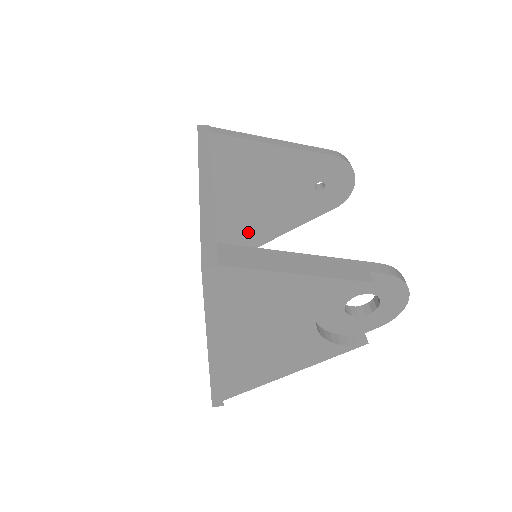
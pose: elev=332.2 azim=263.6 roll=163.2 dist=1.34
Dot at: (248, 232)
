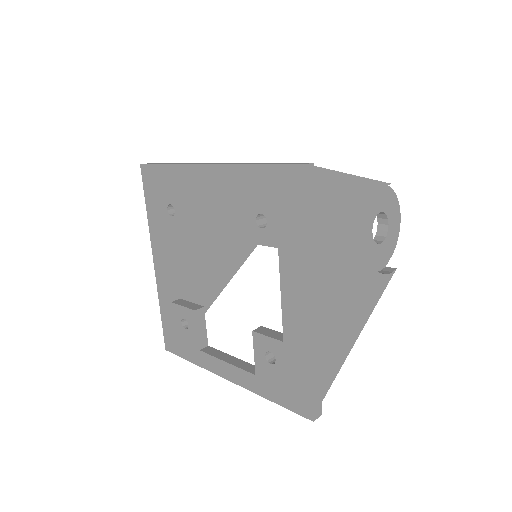
Dot at: (203, 283)
